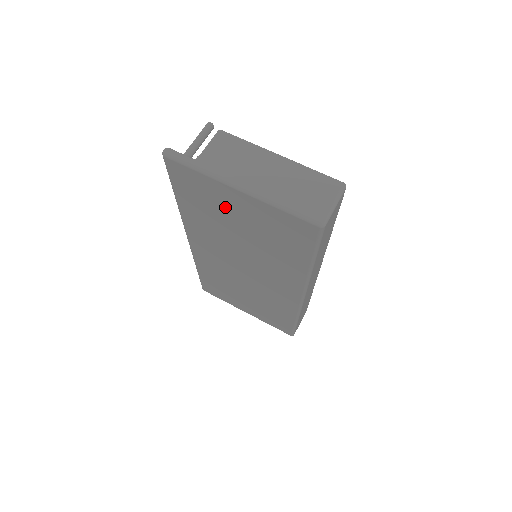
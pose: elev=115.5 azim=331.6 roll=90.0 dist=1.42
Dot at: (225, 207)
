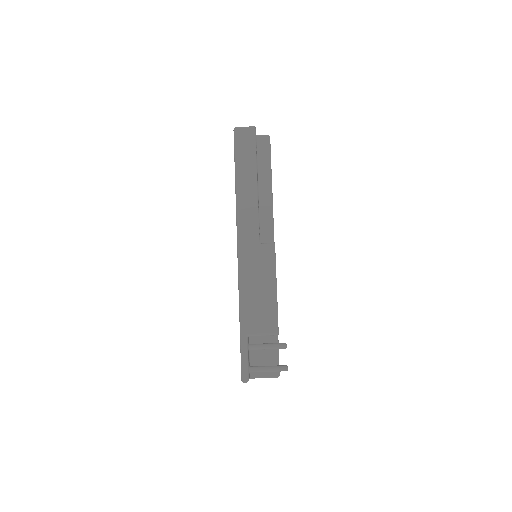
Dot at: occluded
